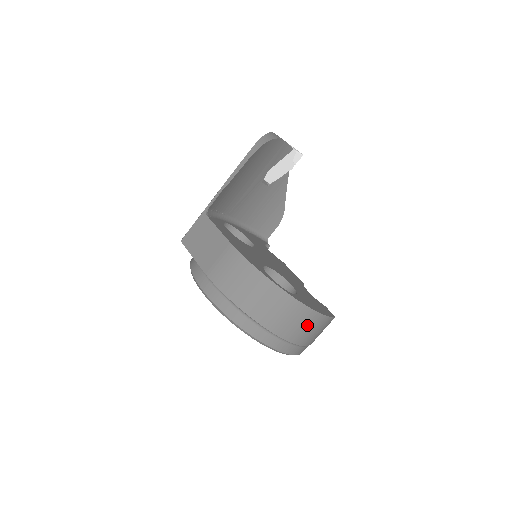
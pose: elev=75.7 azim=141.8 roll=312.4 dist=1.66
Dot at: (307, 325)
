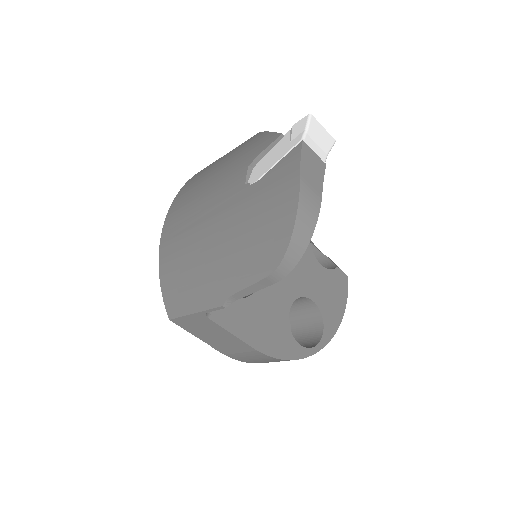
Dot at: occluded
